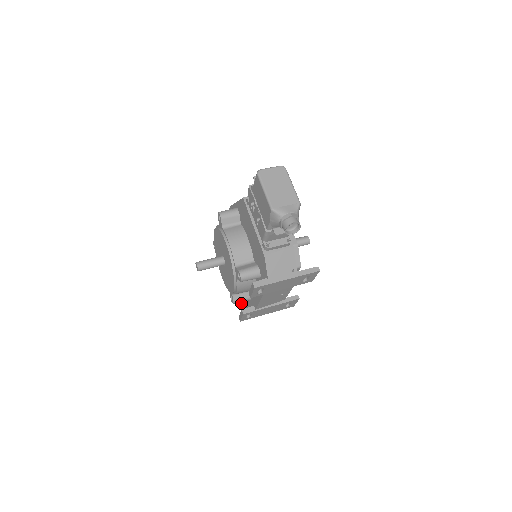
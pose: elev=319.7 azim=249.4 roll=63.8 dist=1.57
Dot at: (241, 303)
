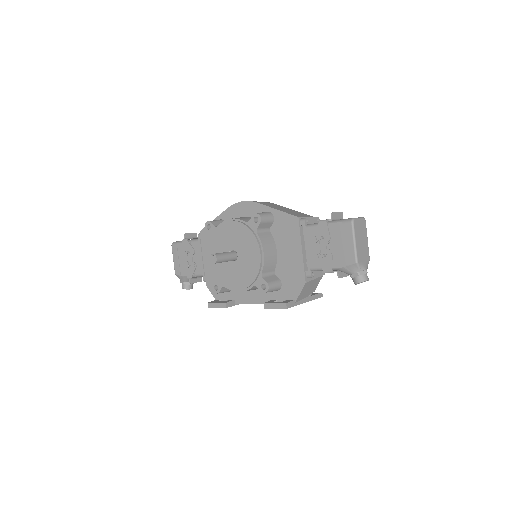
Dot at: (193, 278)
